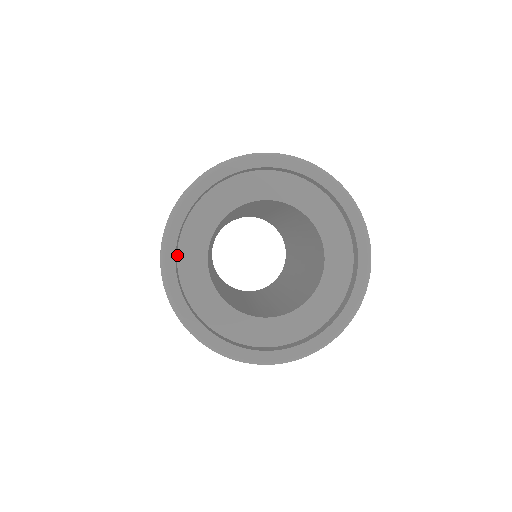
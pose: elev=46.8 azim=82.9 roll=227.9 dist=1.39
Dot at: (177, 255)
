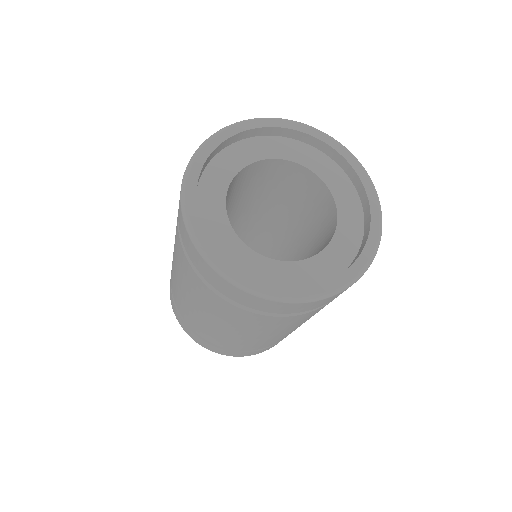
Dot at: occluded
